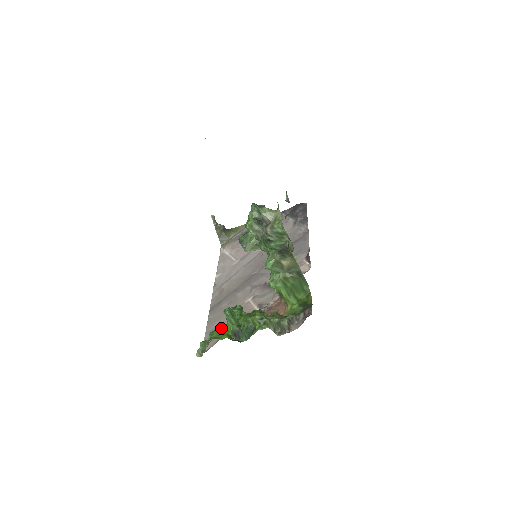
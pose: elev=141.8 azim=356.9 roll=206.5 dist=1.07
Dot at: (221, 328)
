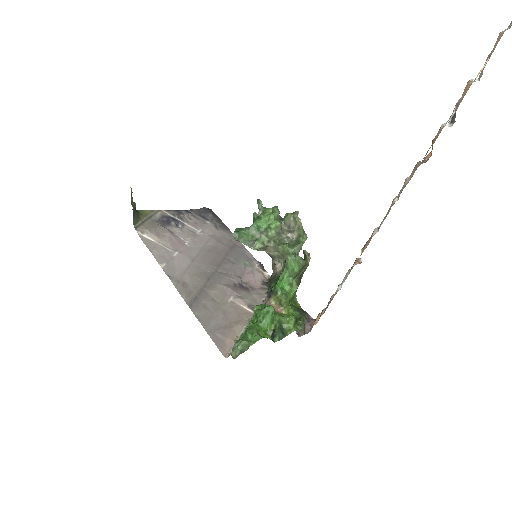
Dot at: (257, 327)
